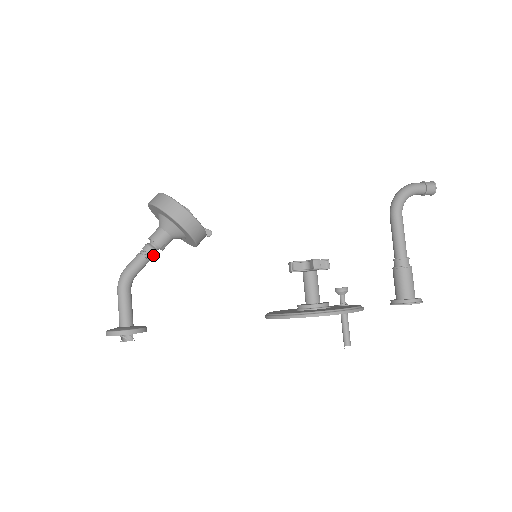
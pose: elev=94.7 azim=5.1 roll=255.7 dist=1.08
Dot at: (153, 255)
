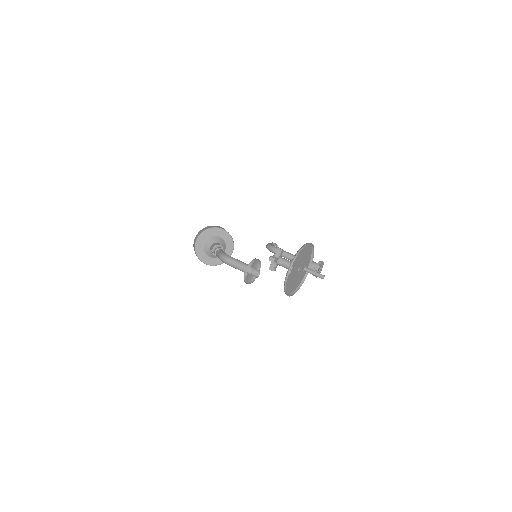
Dot at: occluded
